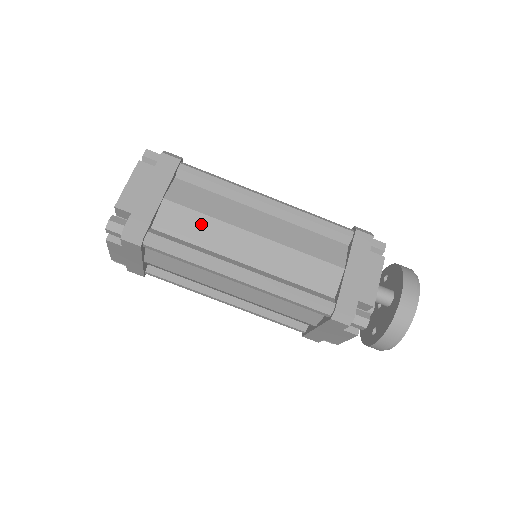
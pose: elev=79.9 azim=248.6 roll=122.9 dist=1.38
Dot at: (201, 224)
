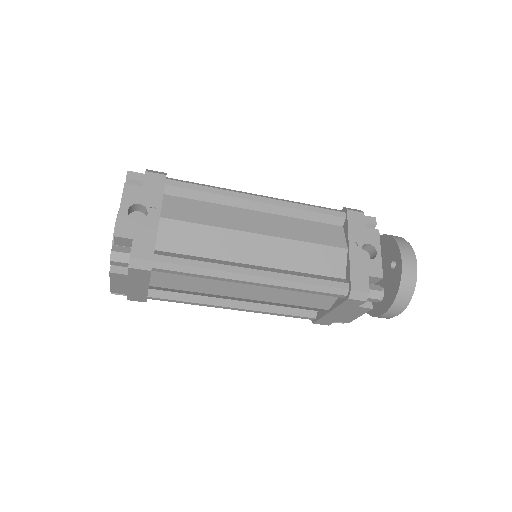
Dot at: occluded
